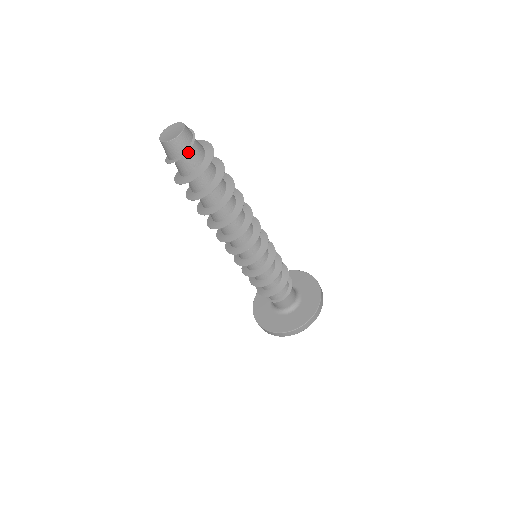
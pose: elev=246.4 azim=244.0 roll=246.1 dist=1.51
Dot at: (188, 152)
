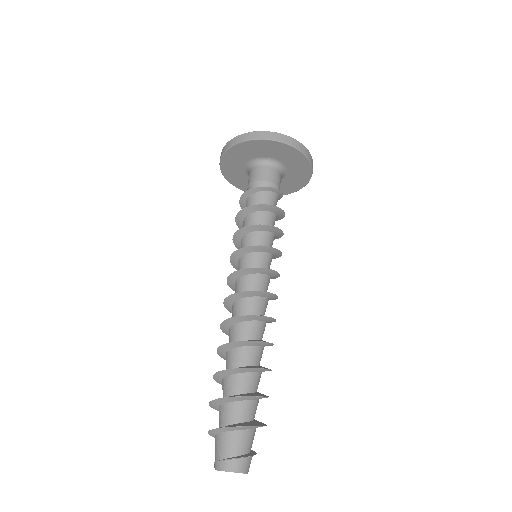
Dot at: occluded
